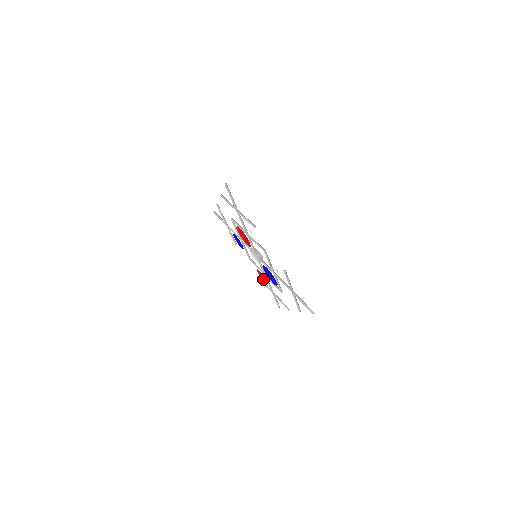
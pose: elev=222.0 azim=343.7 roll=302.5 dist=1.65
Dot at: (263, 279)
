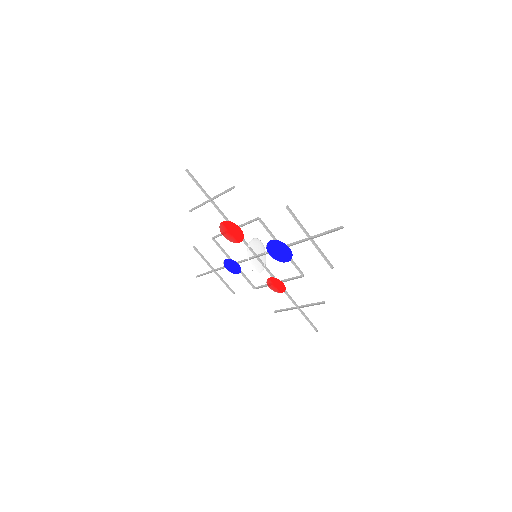
Dot at: (278, 289)
